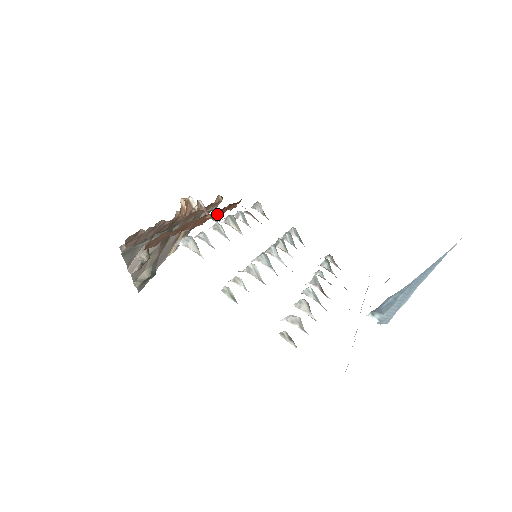
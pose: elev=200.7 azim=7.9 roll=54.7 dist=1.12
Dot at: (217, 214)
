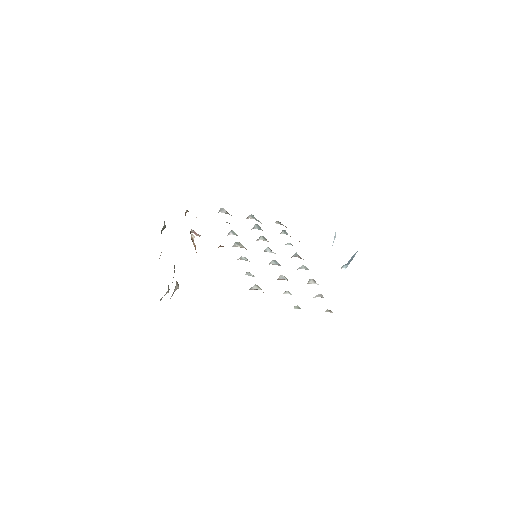
Dot at: occluded
